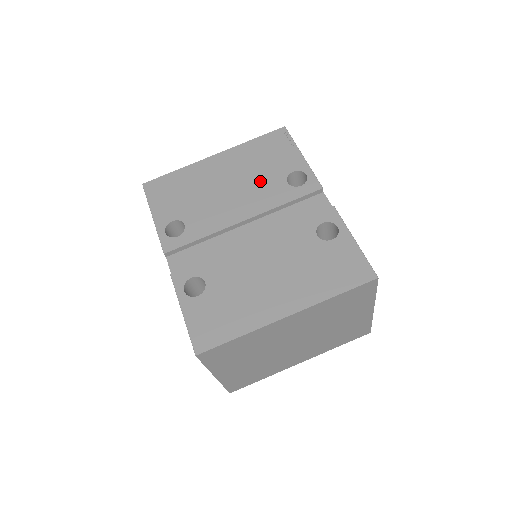
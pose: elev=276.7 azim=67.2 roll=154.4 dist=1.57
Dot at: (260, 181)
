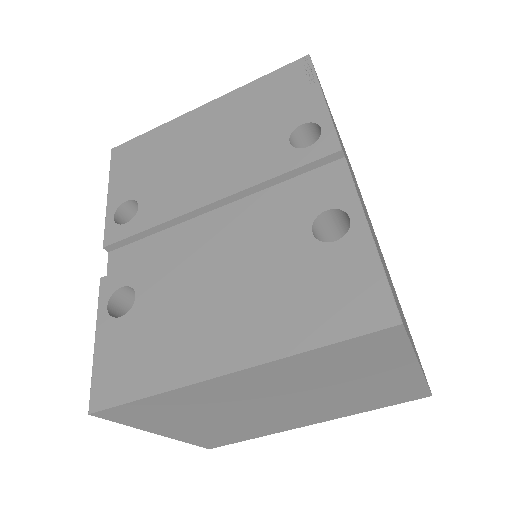
Dot at: (251, 141)
